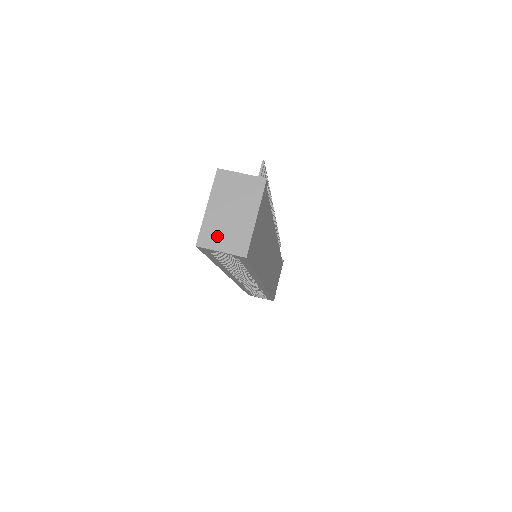
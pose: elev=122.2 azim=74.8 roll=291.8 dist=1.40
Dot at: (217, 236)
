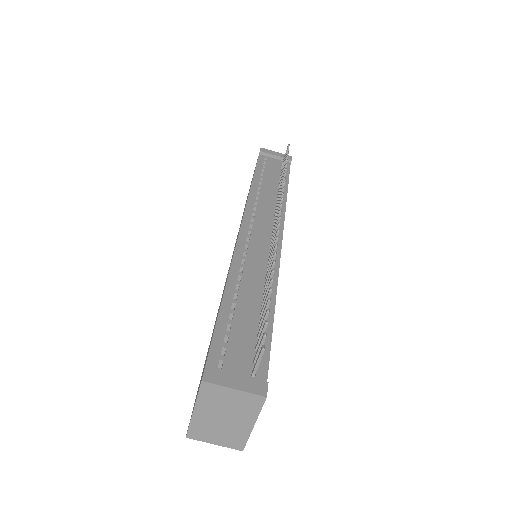
Dot at: (209, 434)
